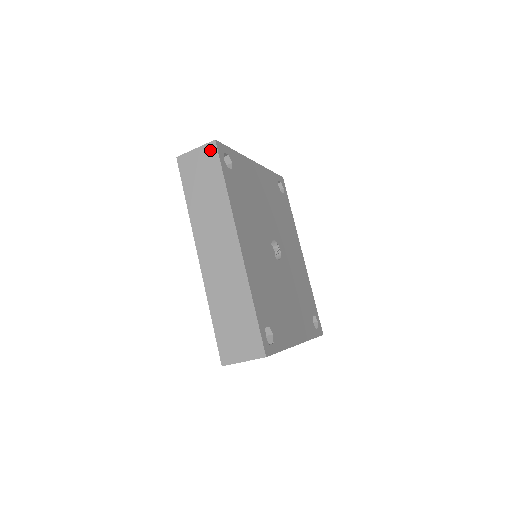
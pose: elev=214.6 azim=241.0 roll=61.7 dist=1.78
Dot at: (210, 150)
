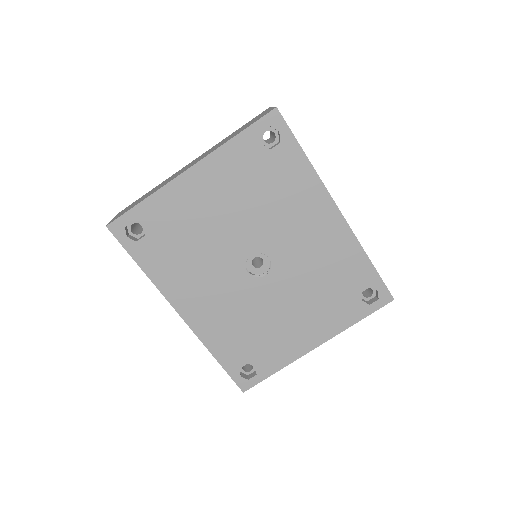
Dot at: occluded
